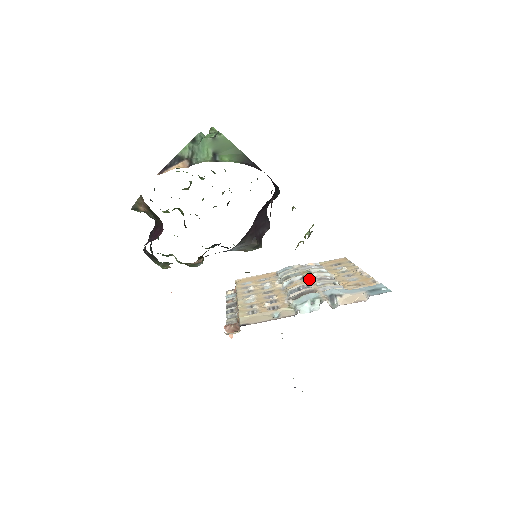
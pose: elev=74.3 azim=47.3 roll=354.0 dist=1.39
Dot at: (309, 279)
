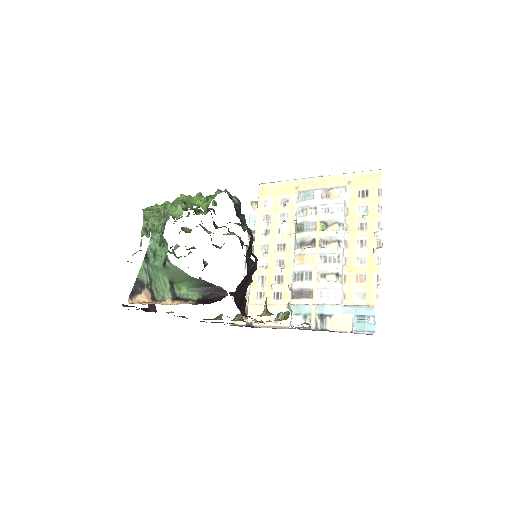
Dot at: (316, 254)
